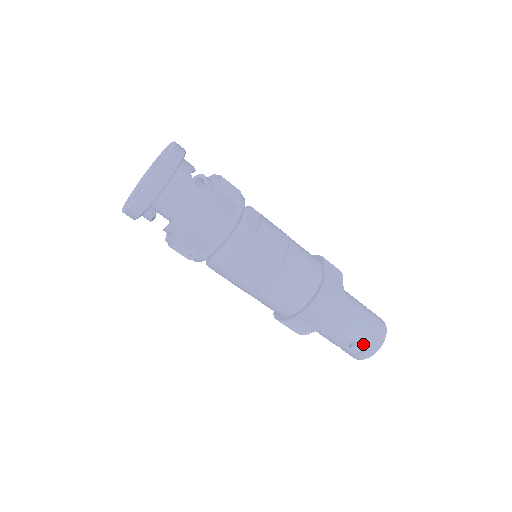
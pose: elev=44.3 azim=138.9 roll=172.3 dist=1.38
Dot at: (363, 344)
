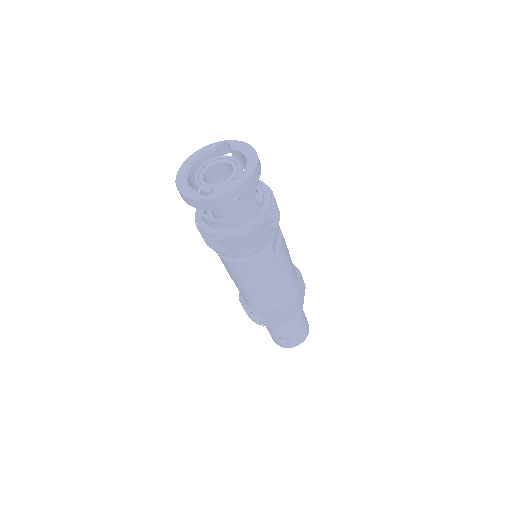
Dot at: (290, 340)
